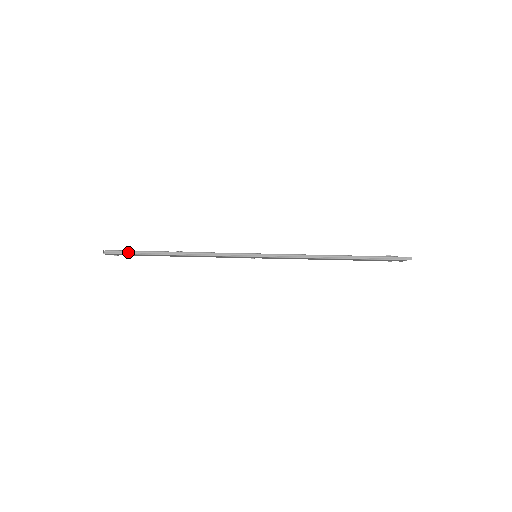
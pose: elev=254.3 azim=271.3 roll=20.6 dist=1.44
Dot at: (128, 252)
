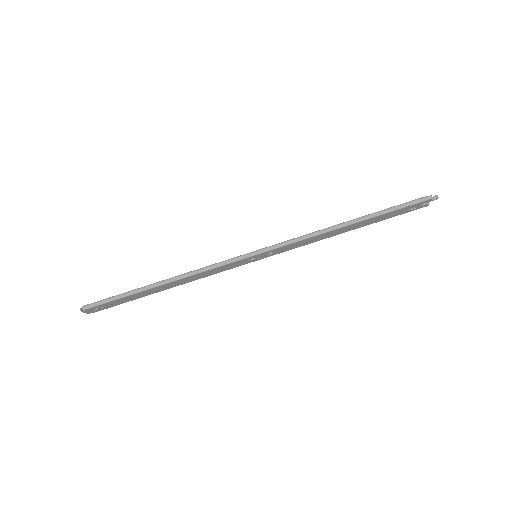
Dot at: (108, 299)
